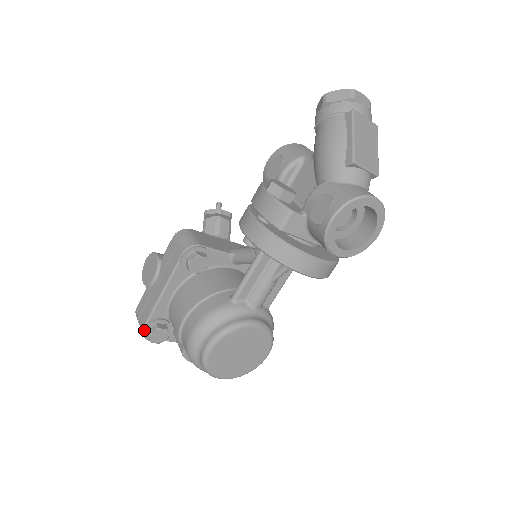
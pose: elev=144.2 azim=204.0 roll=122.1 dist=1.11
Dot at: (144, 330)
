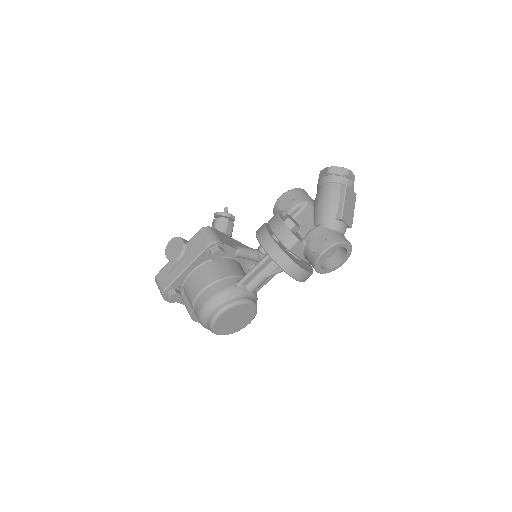
Dot at: (165, 292)
